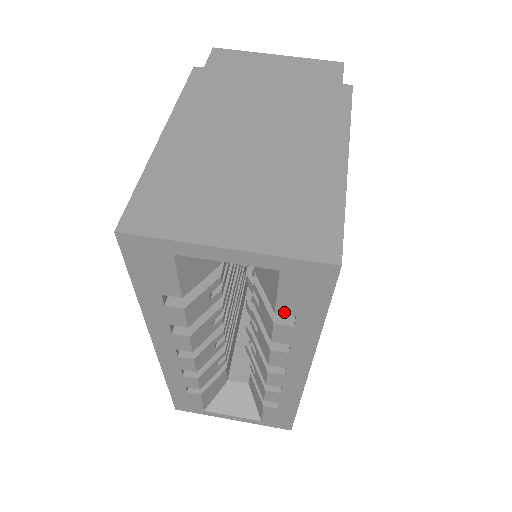
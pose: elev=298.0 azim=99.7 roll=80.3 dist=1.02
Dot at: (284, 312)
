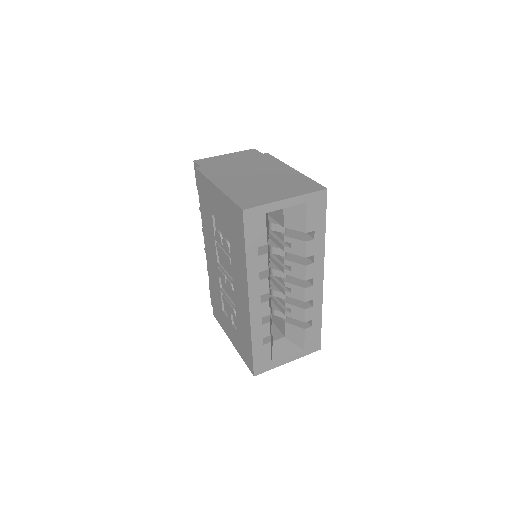
Dot at: (310, 230)
